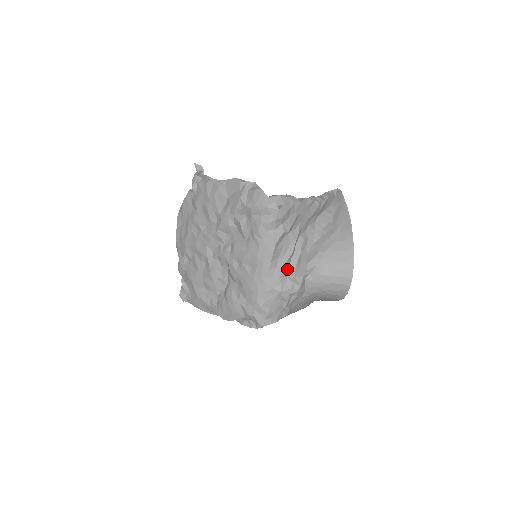
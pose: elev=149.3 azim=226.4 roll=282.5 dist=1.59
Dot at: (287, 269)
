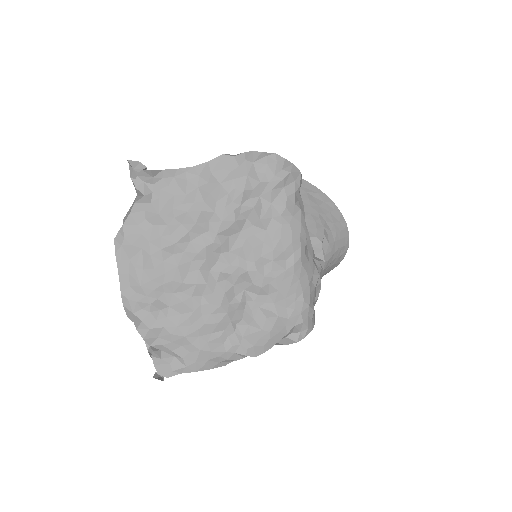
Dot at: occluded
